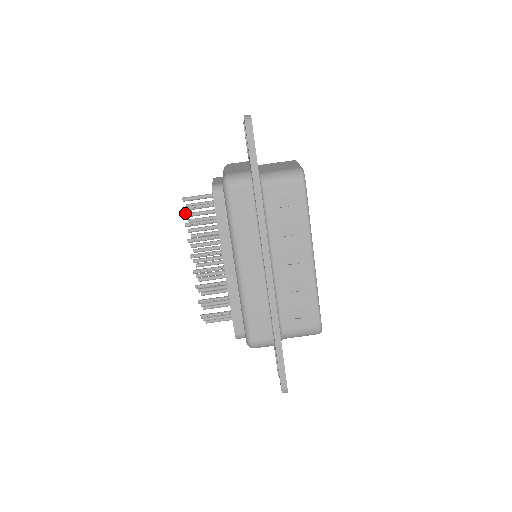
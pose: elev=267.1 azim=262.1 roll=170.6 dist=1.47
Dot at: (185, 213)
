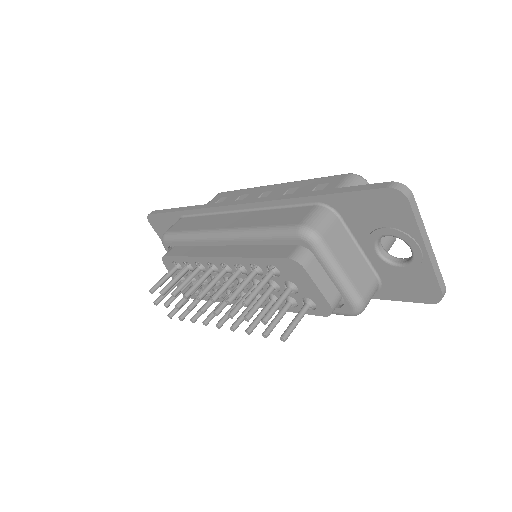
Dot at: occluded
